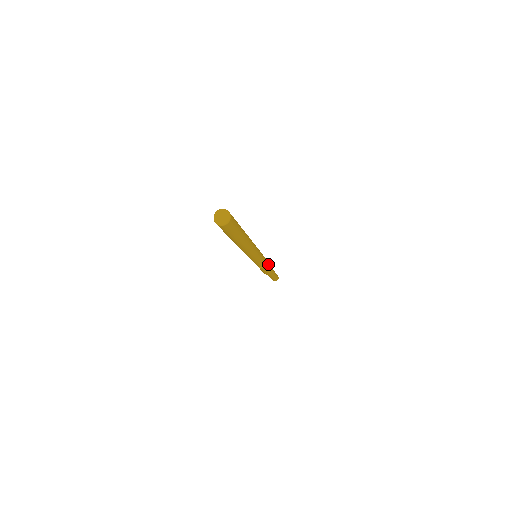
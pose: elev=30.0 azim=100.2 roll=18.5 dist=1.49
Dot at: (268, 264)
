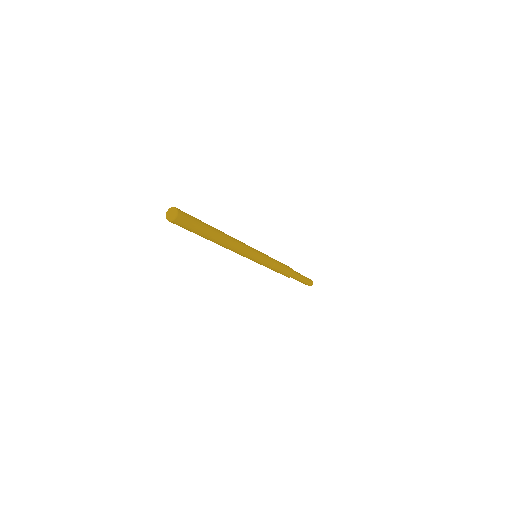
Dot at: (279, 267)
